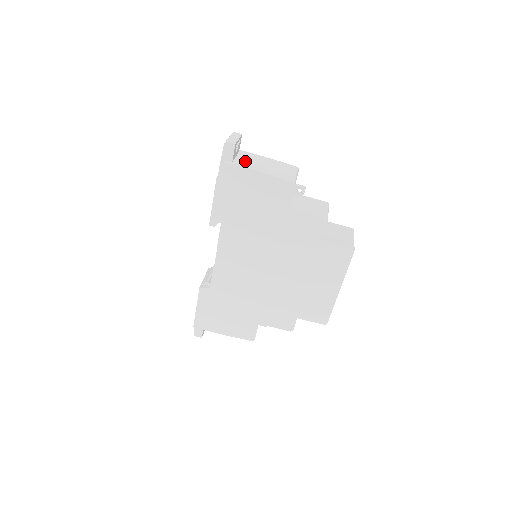
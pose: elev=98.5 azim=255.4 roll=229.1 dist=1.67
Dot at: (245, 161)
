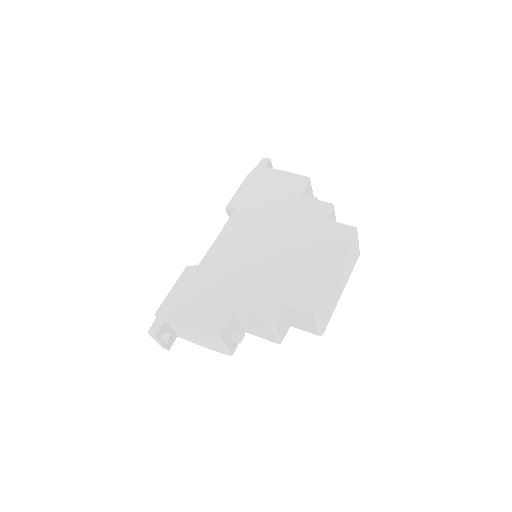
Dot at: occluded
